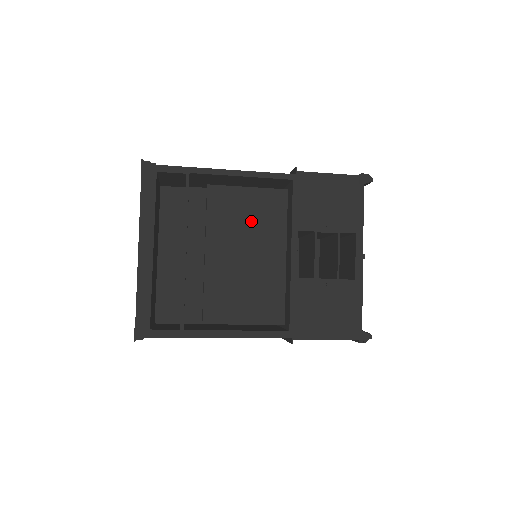
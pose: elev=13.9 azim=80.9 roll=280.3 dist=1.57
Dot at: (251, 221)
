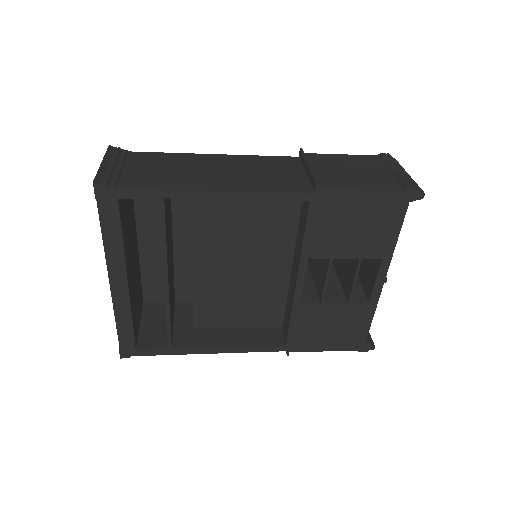
Dot at: (250, 232)
